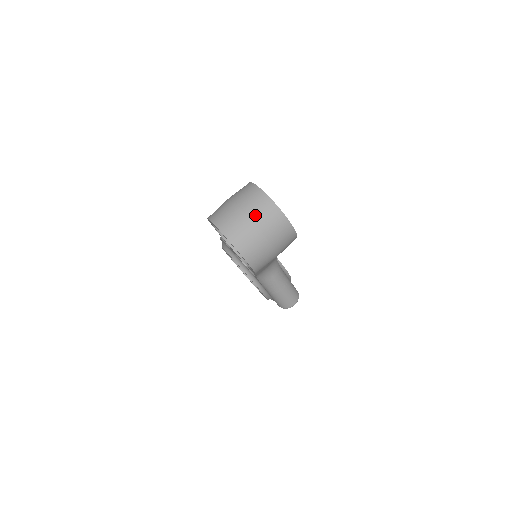
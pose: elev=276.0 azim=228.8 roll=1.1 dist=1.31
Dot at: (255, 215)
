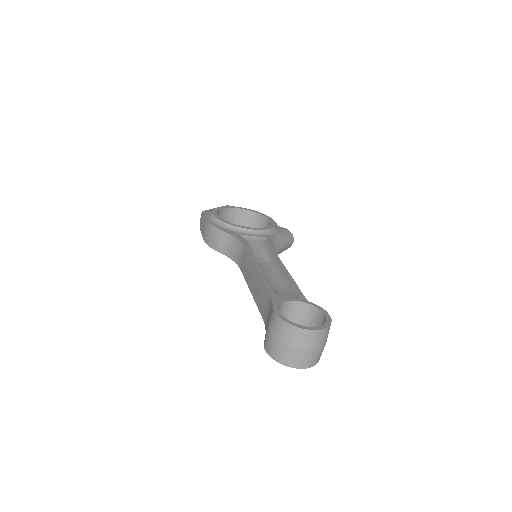
Dot at: (307, 346)
